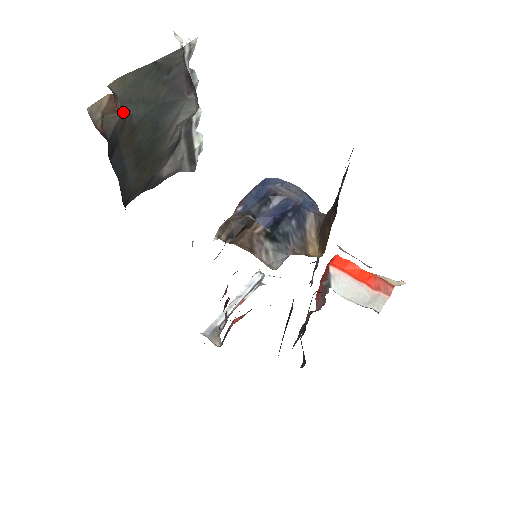
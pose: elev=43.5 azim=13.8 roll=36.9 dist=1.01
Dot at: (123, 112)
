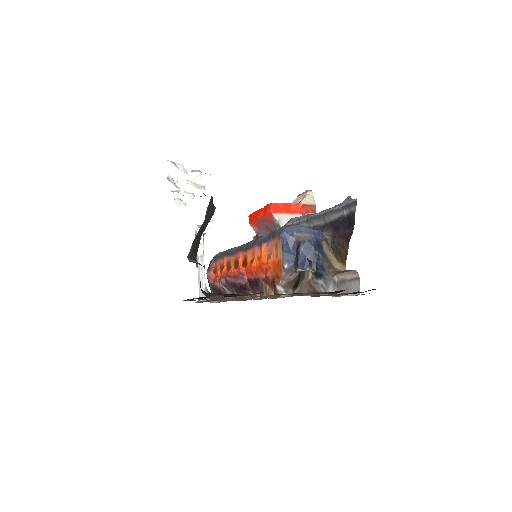
Dot at: (197, 264)
